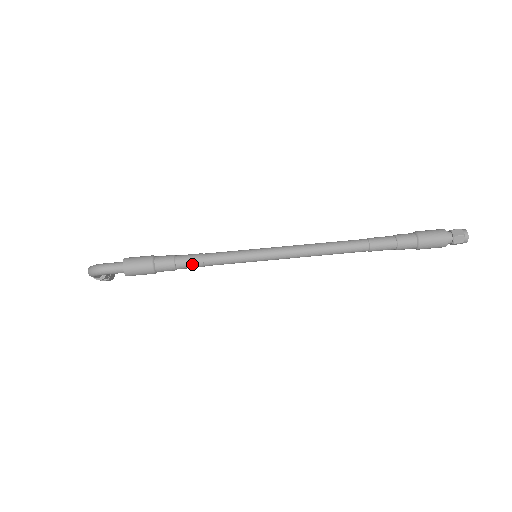
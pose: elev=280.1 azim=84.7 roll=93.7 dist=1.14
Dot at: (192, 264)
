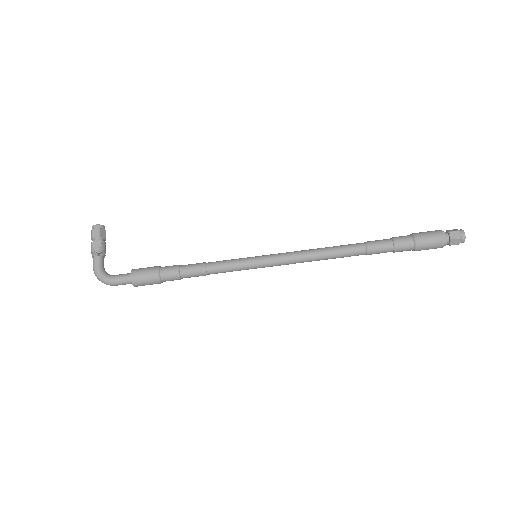
Dot at: (197, 276)
